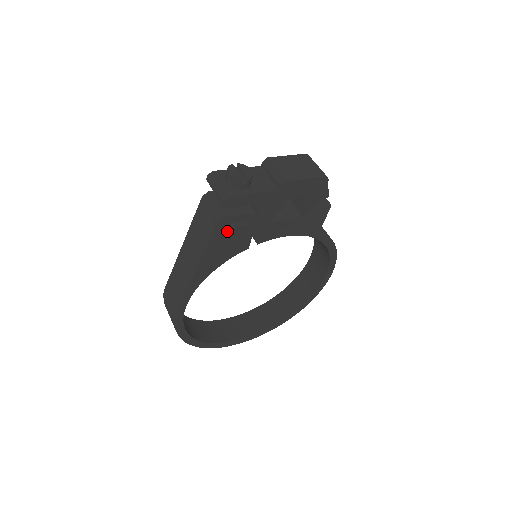
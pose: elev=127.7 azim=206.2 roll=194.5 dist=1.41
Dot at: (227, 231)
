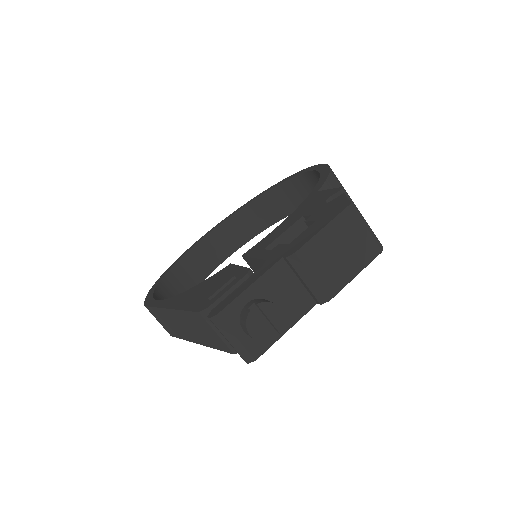
Dot at: occluded
